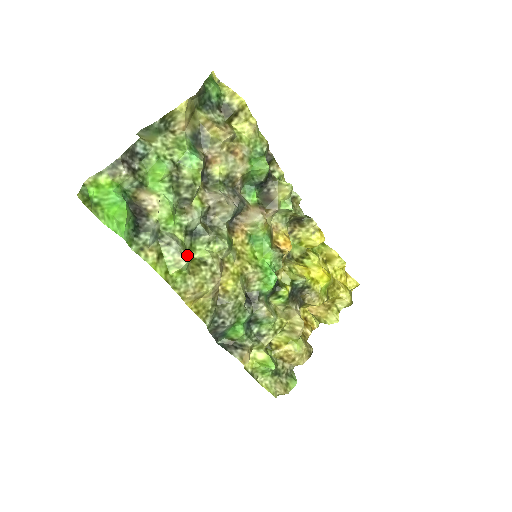
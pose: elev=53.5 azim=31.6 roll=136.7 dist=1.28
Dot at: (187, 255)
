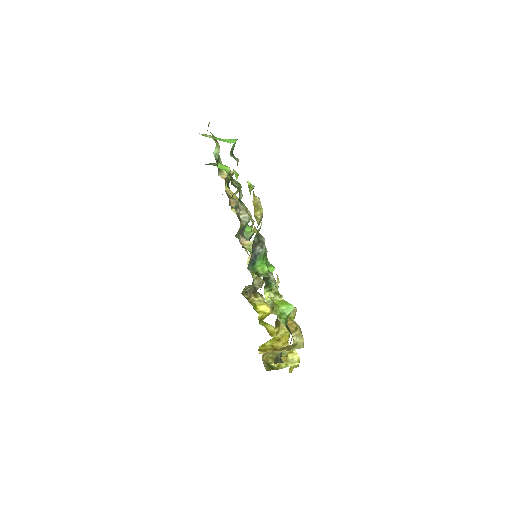
Dot at: occluded
